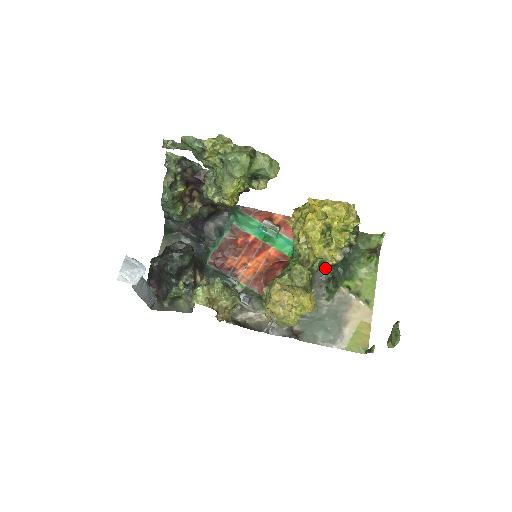
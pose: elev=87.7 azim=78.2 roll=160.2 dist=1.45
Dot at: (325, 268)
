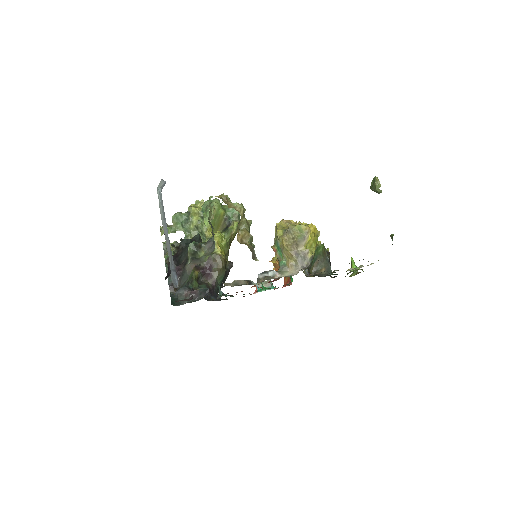
Dot at: (322, 271)
